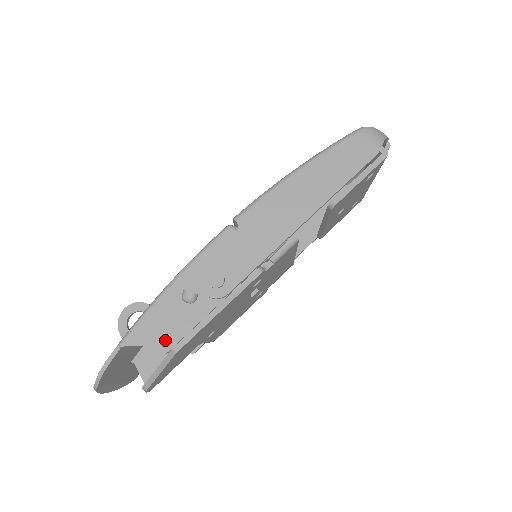
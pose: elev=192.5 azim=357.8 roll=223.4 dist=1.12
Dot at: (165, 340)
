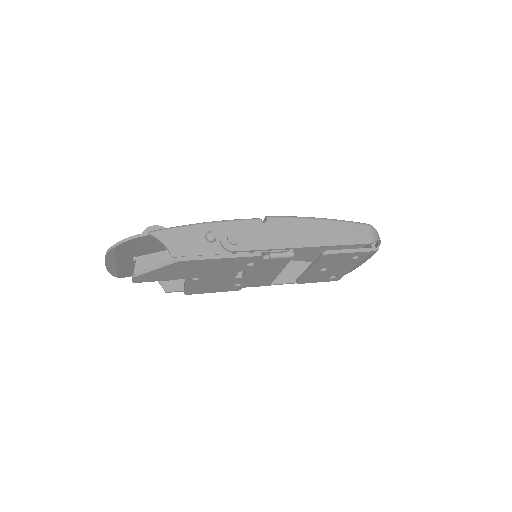
Dot at: (178, 249)
